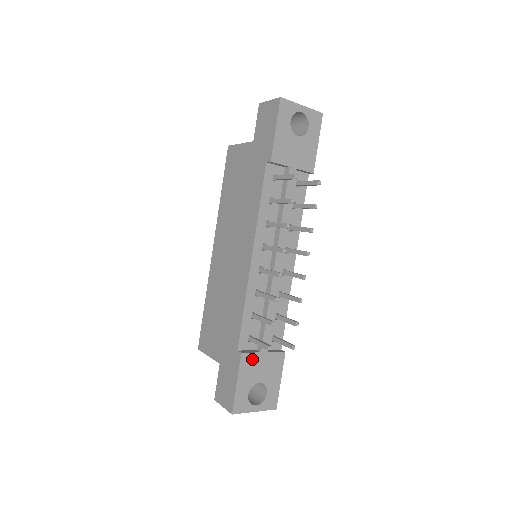
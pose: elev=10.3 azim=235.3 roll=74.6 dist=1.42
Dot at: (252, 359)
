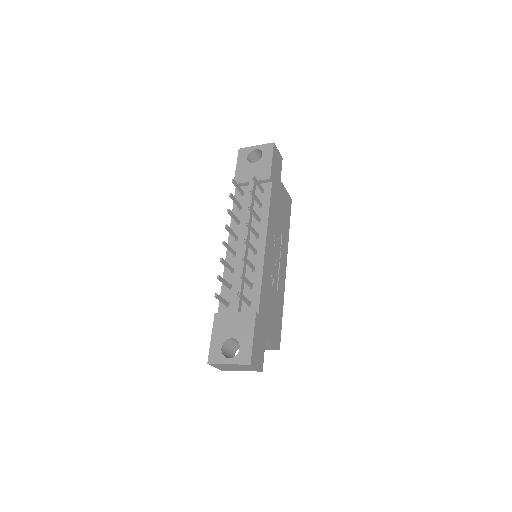
Dot at: (224, 318)
